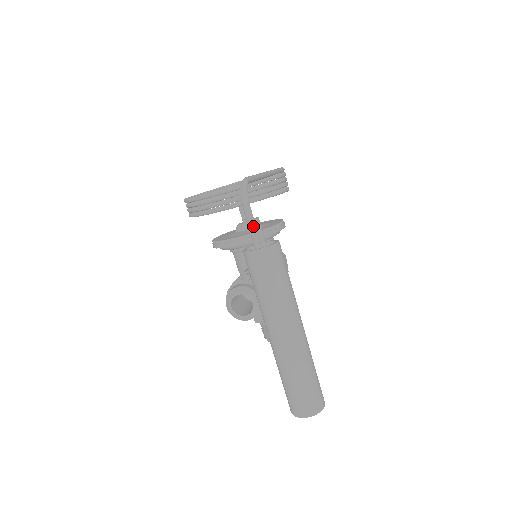
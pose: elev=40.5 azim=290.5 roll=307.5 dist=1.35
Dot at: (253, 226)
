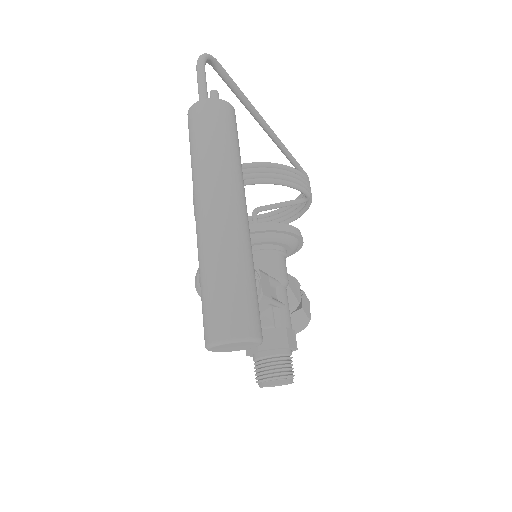
Dot at: (202, 81)
